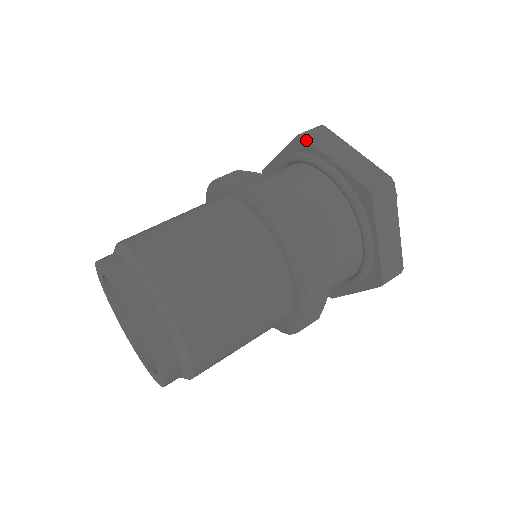
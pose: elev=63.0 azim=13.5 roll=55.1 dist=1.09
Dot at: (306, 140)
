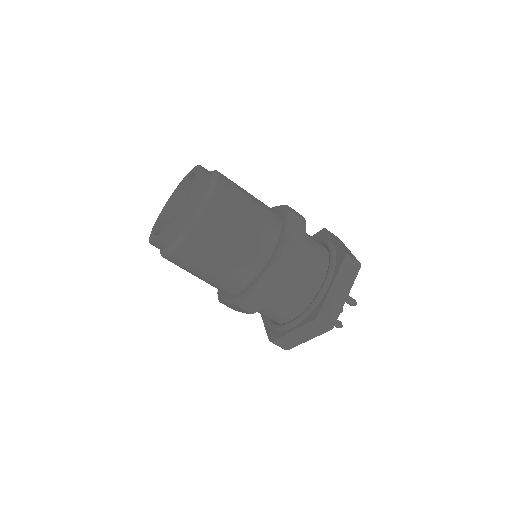
Dot at: (342, 261)
